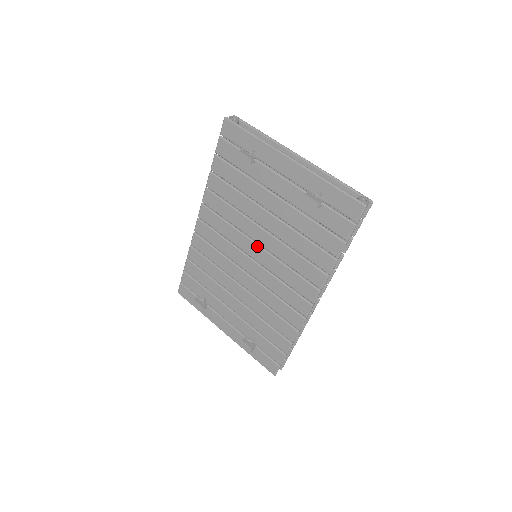
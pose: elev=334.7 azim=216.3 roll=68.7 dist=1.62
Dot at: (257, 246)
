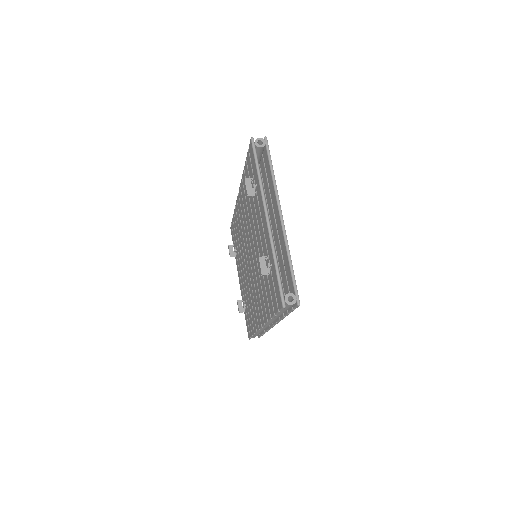
Dot at: (251, 253)
